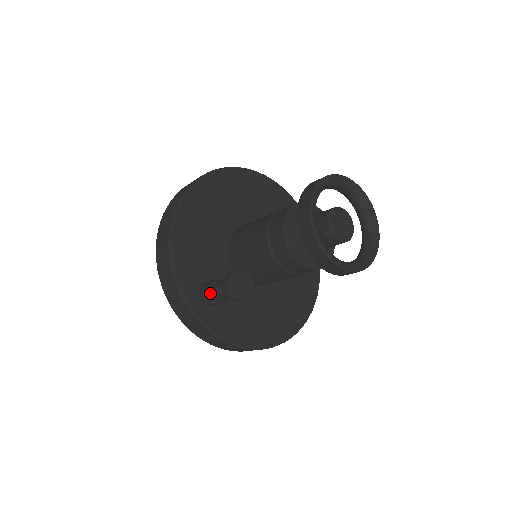
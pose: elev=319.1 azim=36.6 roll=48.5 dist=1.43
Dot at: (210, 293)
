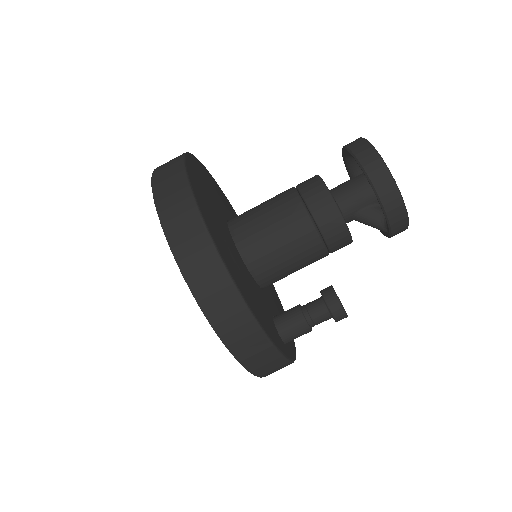
Dot at: (305, 332)
